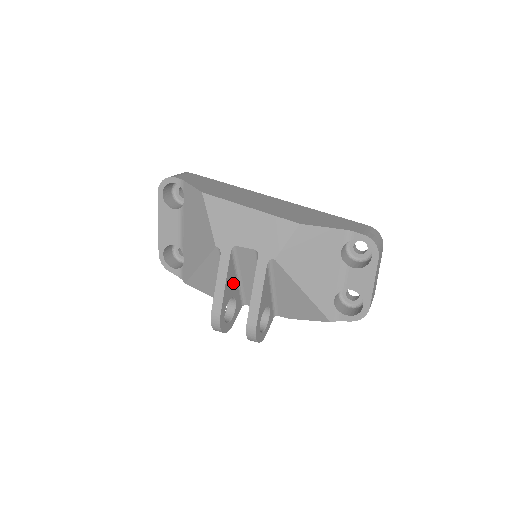
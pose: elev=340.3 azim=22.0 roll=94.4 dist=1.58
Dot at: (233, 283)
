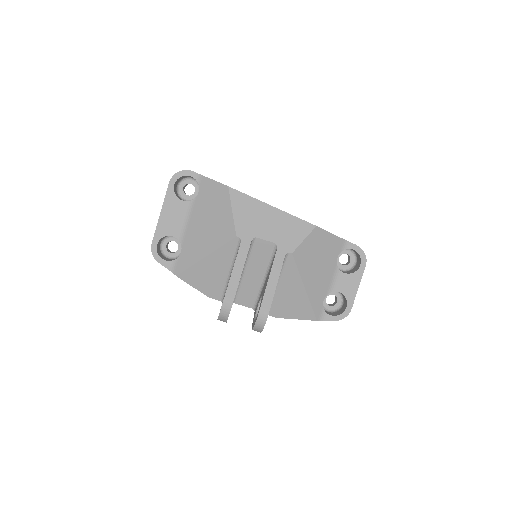
Dot at: occluded
